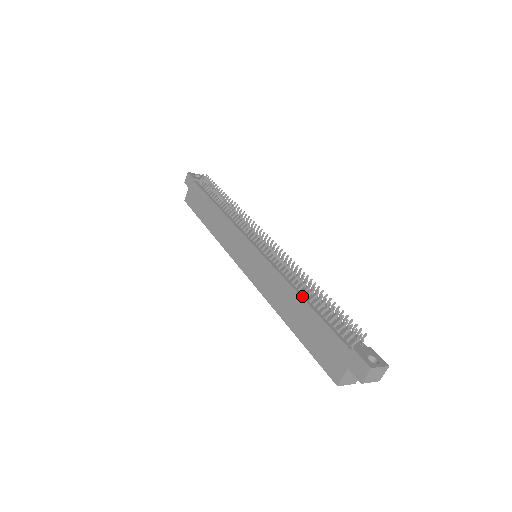
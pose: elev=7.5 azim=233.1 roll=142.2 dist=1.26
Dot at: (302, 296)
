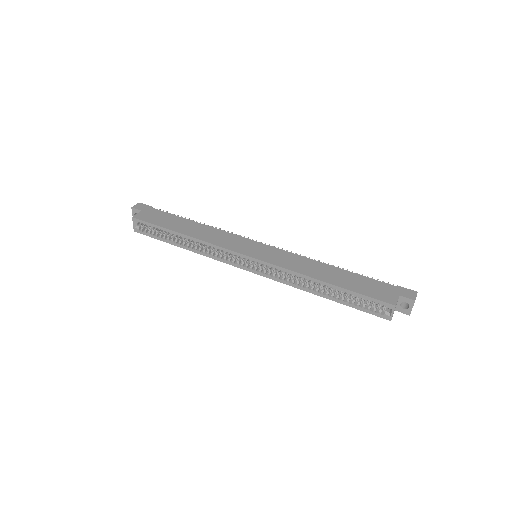
Dot at: (334, 267)
